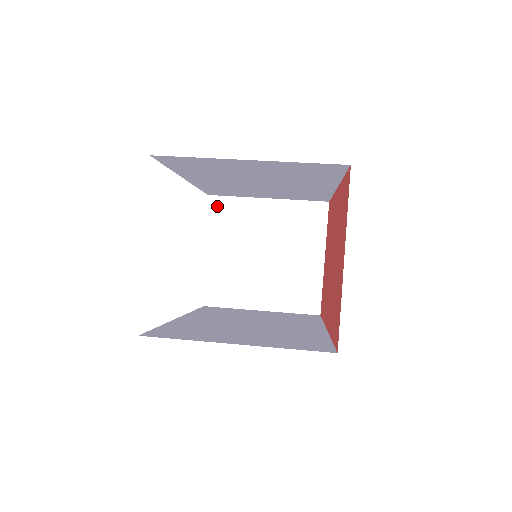
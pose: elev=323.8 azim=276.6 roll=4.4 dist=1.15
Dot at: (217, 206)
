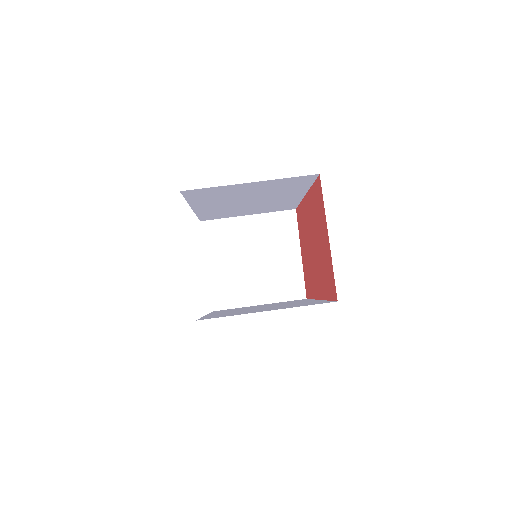
Dot at: (209, 229)
